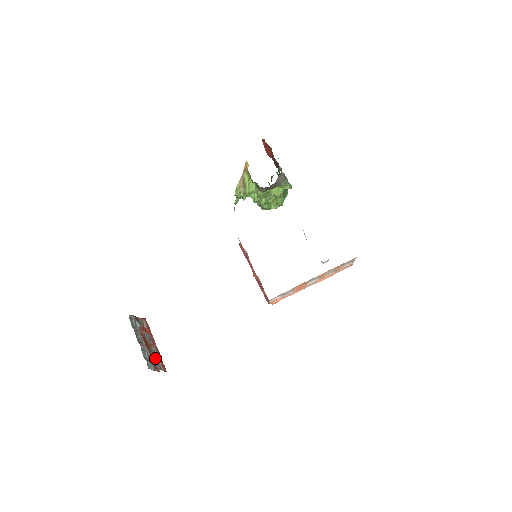
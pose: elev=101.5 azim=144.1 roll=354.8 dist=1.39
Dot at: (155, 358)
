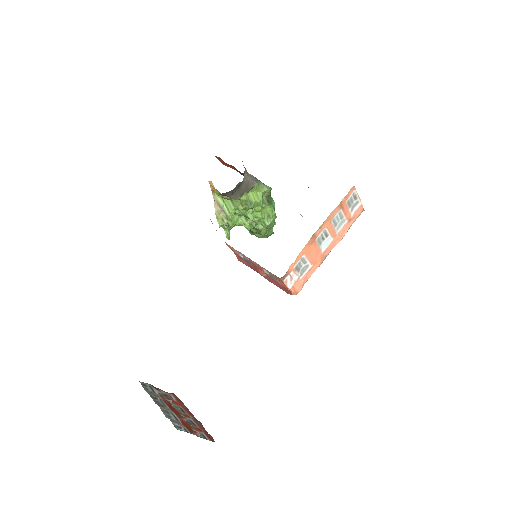
Dot at: (192, 427)
